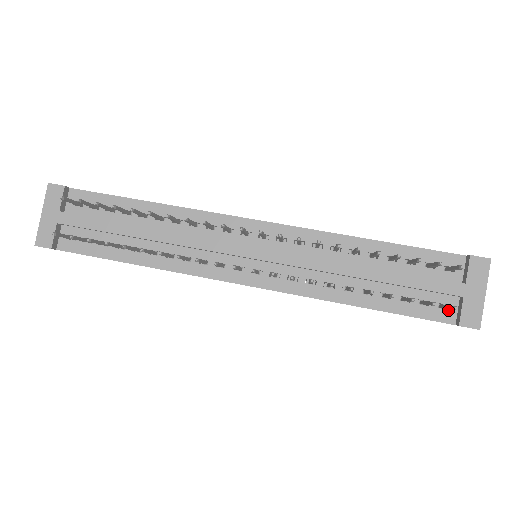
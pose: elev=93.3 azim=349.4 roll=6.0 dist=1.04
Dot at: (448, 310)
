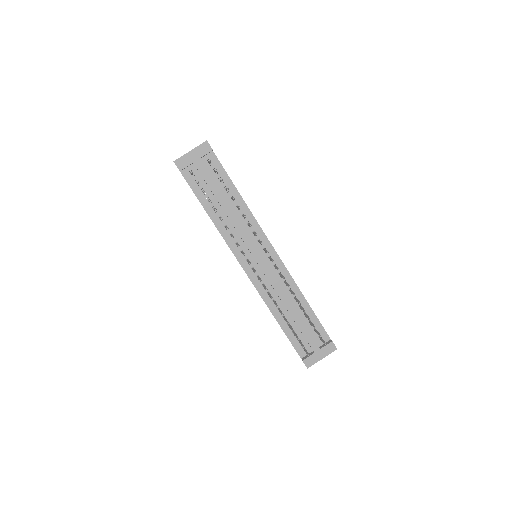
Dot at: occluded
